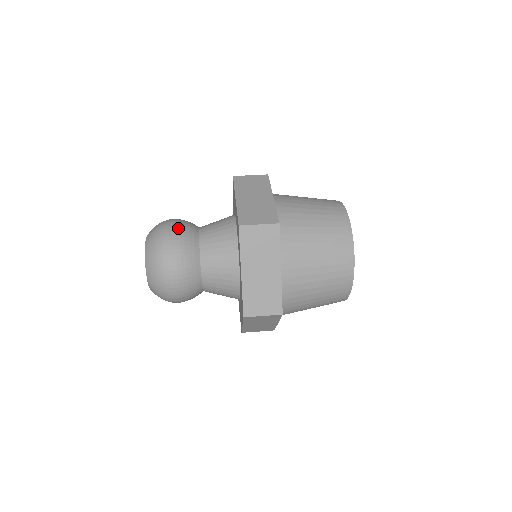
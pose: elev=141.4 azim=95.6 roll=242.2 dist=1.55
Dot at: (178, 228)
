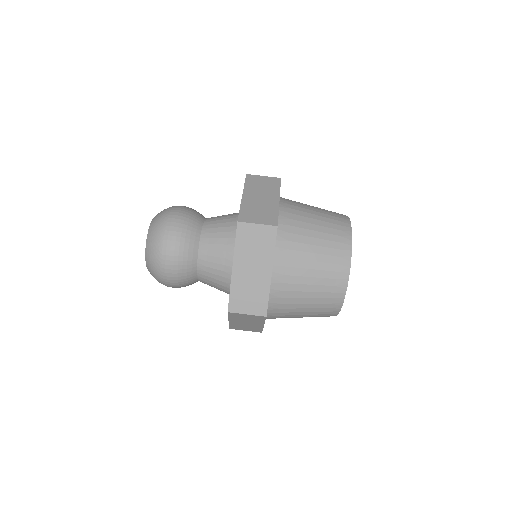
Dot at: (176, 256)
